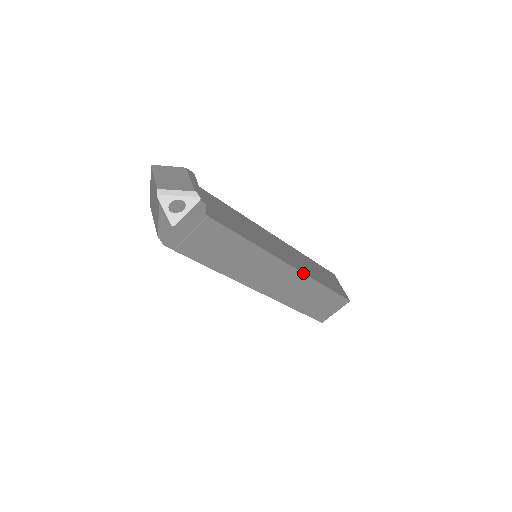
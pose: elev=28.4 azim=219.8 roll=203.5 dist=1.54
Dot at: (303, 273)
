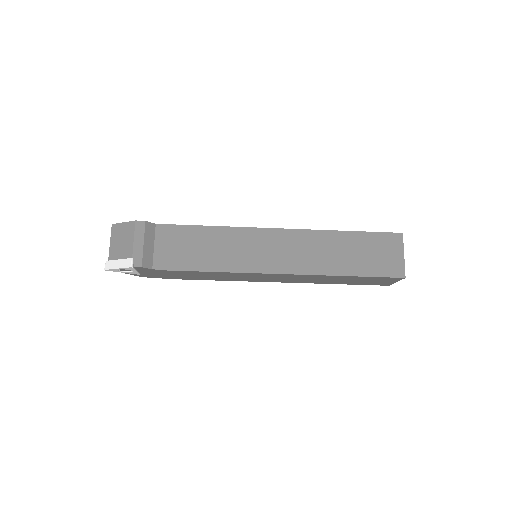
Dot at: (303, 274)
